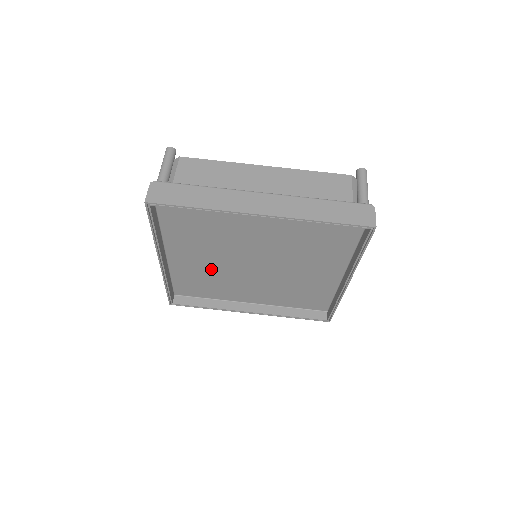
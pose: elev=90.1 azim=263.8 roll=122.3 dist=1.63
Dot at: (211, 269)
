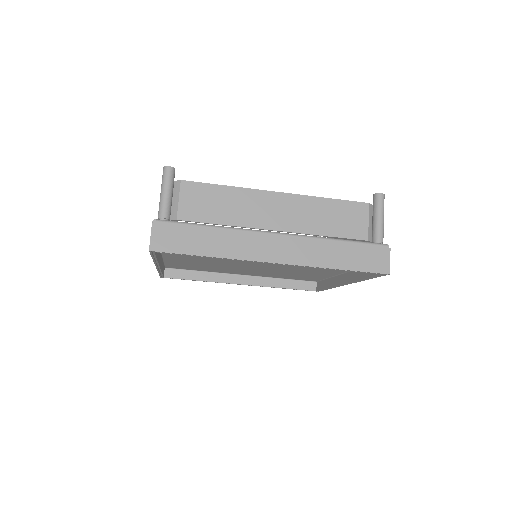
Dot at: (208, 263)
